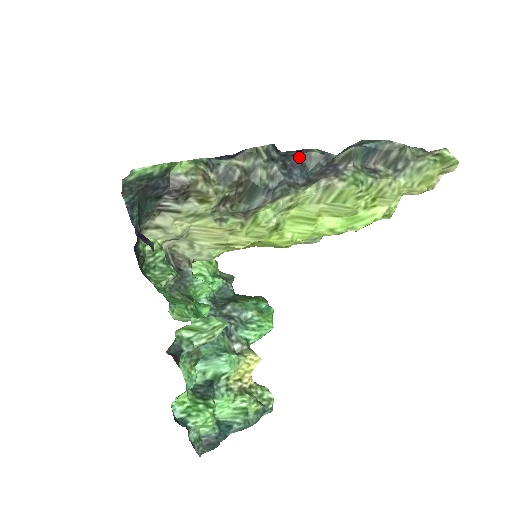
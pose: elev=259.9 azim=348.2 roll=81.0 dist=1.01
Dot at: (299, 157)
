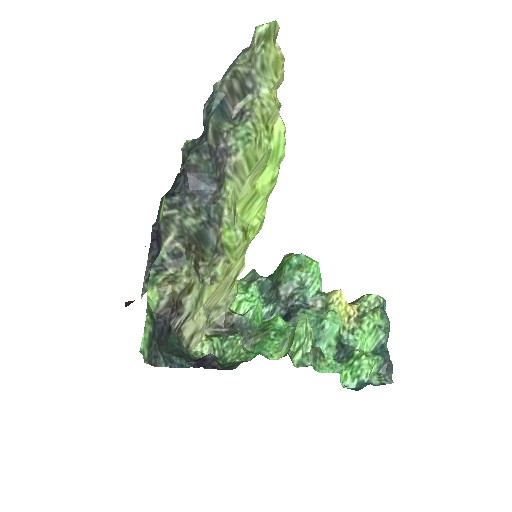
Dot at: (189, 177)
